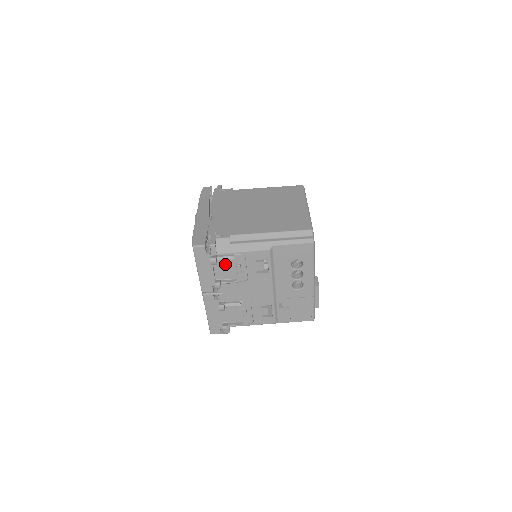
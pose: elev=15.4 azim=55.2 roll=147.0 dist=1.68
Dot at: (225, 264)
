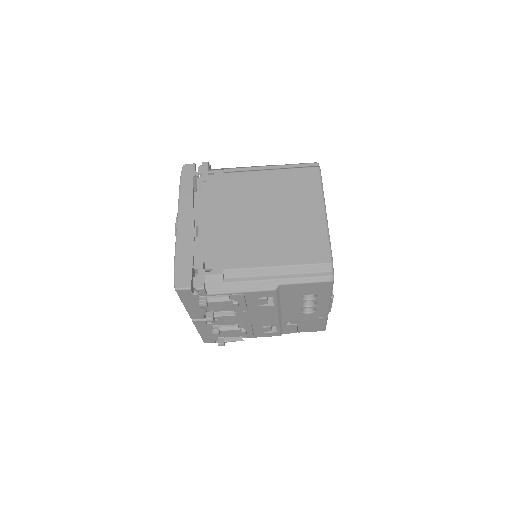
Dot at: occluded
